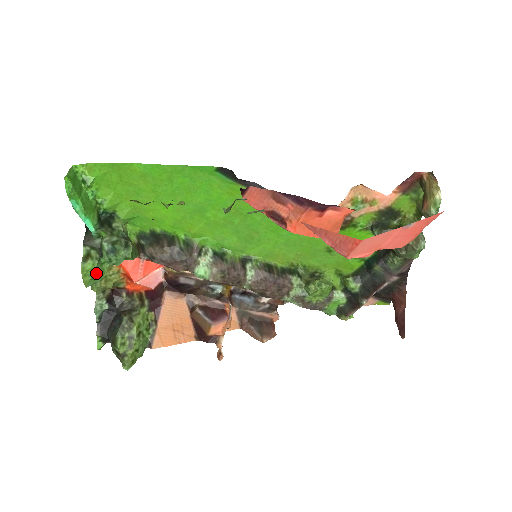
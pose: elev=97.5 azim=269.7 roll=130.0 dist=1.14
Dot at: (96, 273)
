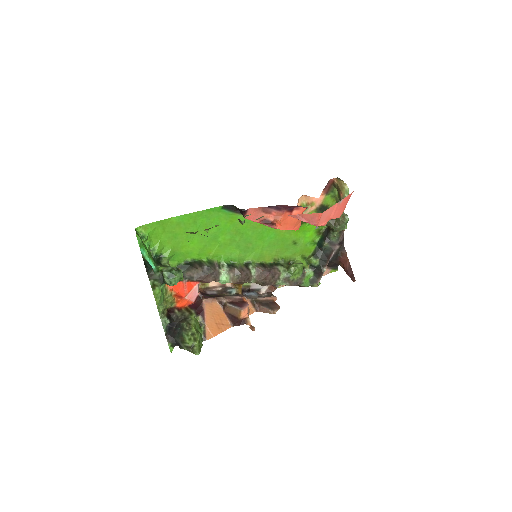
Dot at: (161, 296)
